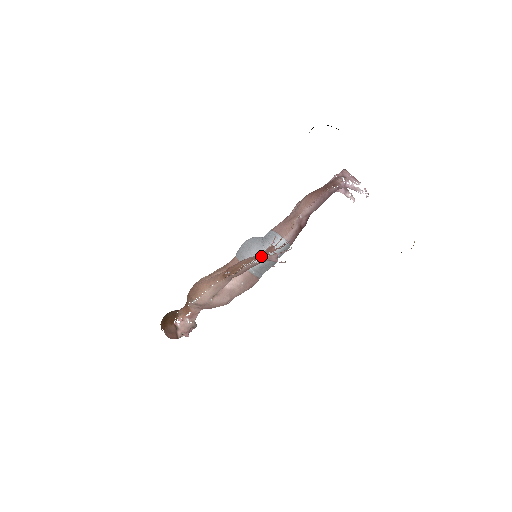
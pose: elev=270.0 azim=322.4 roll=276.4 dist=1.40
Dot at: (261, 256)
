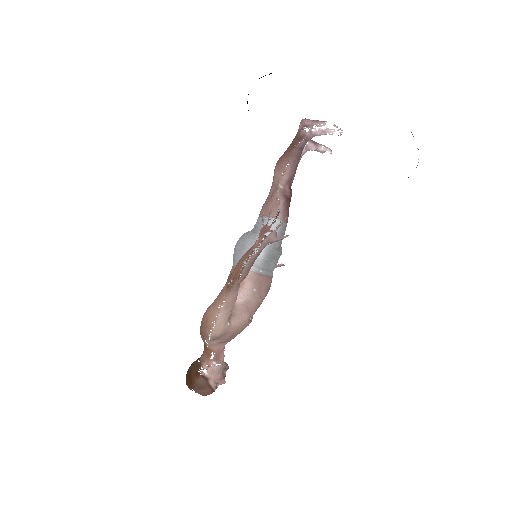
Dot at: (258, 242)
